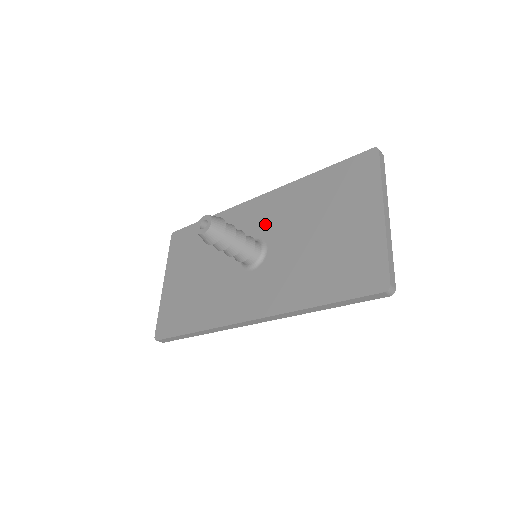
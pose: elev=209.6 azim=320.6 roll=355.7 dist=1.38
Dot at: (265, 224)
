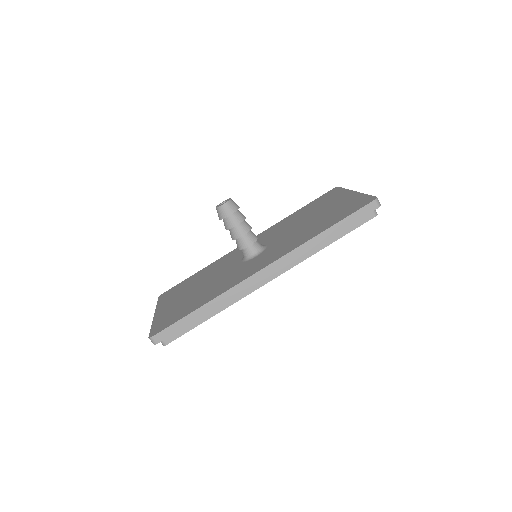
Dot at: (260, 242)
